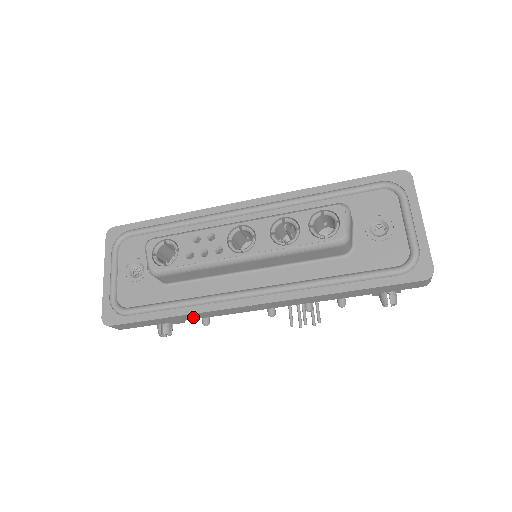
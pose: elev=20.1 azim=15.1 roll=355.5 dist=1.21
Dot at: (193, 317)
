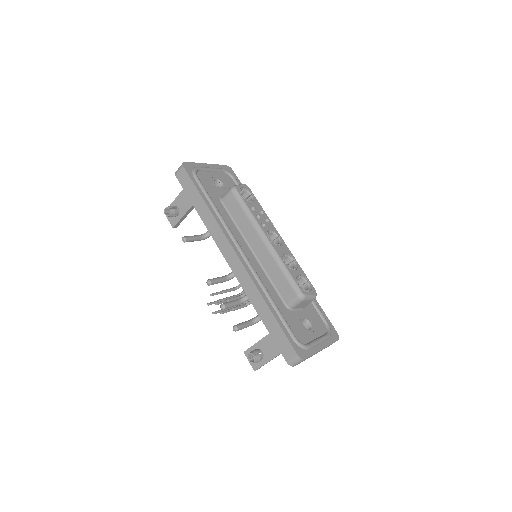
Dot at: (207, 220)
